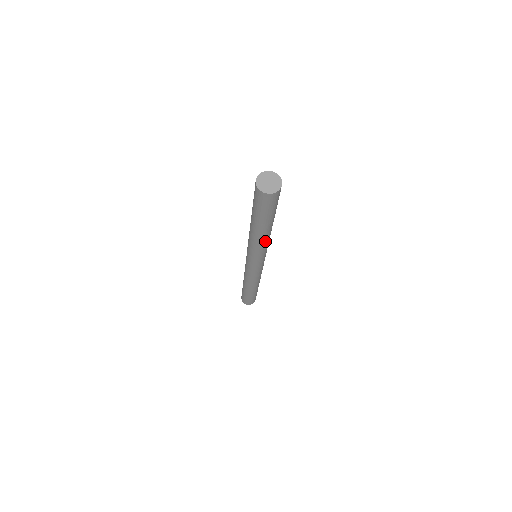
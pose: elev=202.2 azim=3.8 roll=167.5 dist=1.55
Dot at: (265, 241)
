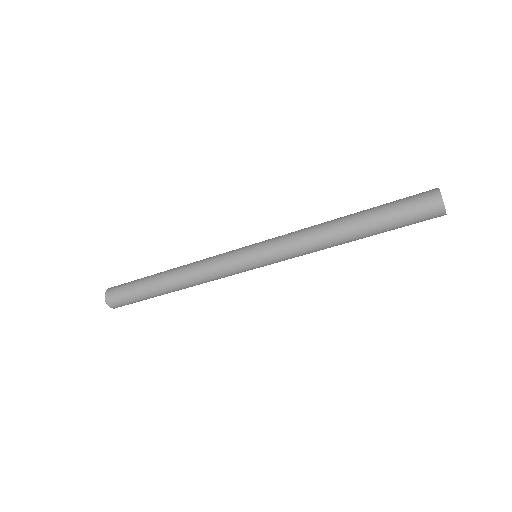
Dot at: occluded
